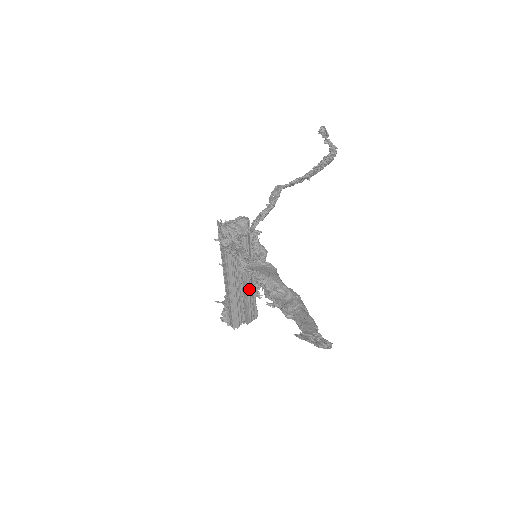
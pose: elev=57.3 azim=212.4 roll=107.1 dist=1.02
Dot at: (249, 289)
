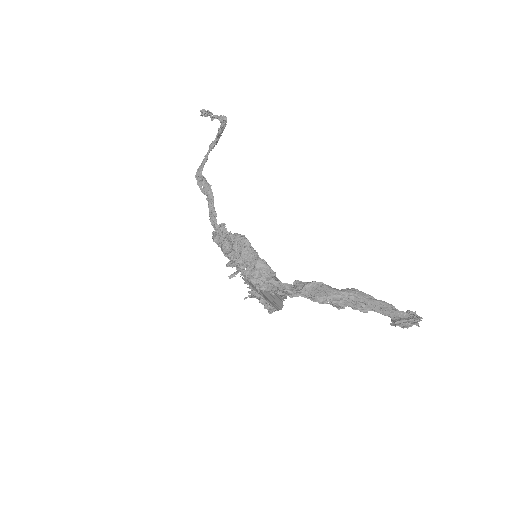
Dot at: occluded
